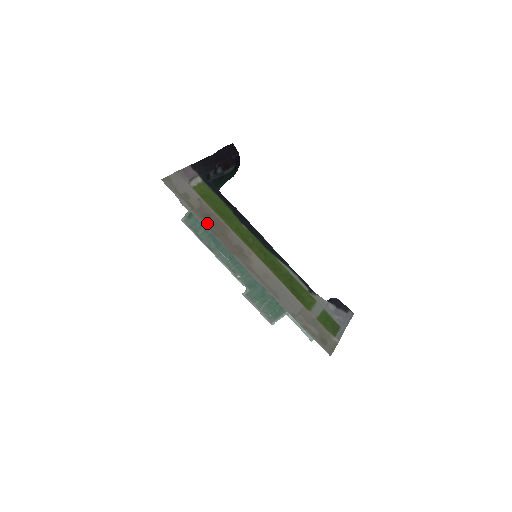
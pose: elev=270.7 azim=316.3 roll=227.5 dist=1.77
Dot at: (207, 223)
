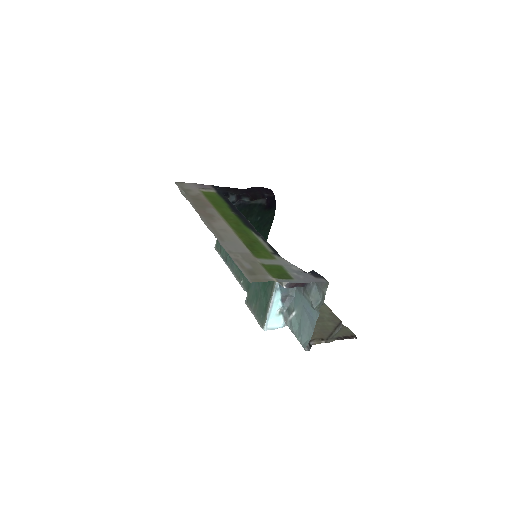
Dot at: (193, 201)
